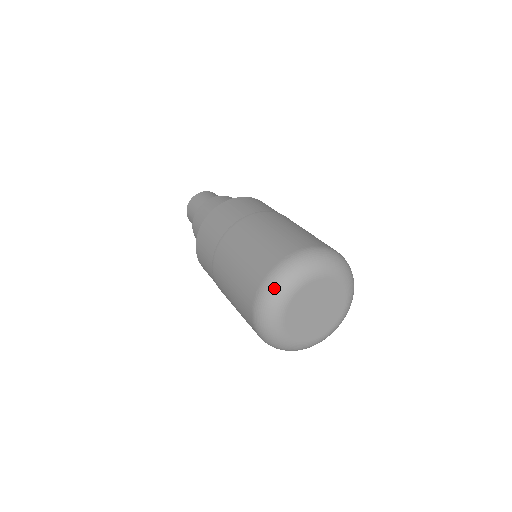
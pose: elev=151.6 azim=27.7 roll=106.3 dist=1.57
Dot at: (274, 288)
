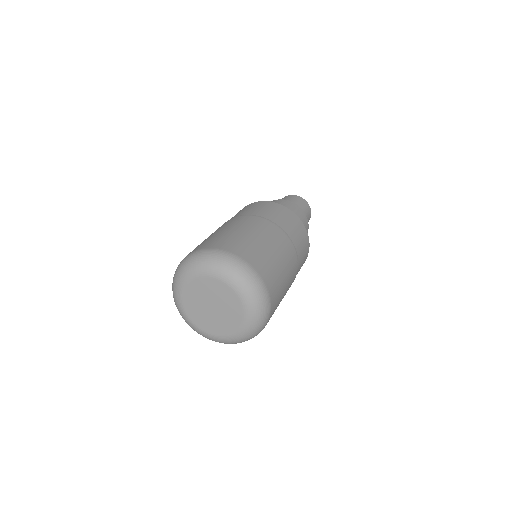
Dot at: occluded
